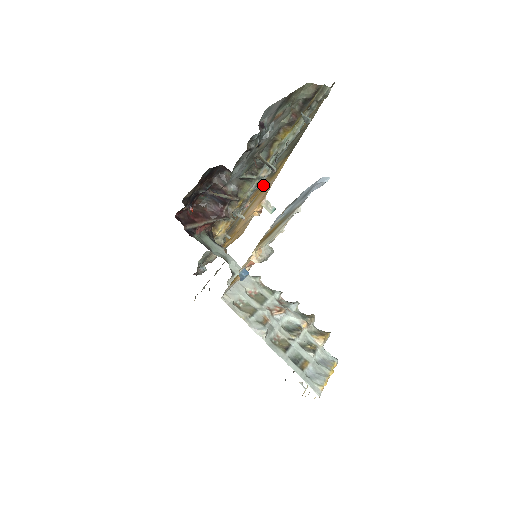
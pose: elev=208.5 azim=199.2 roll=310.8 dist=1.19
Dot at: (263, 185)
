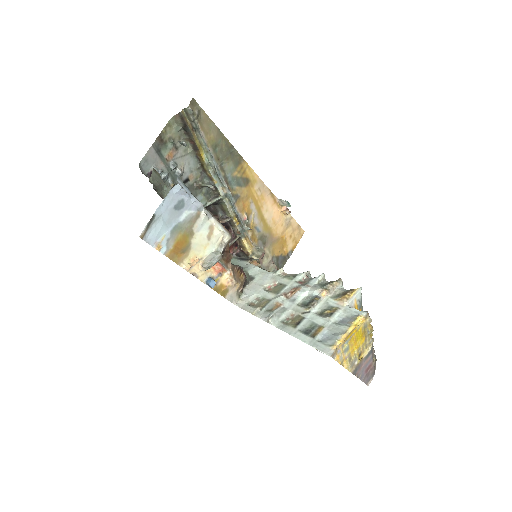
Dot at: (245, 195)
